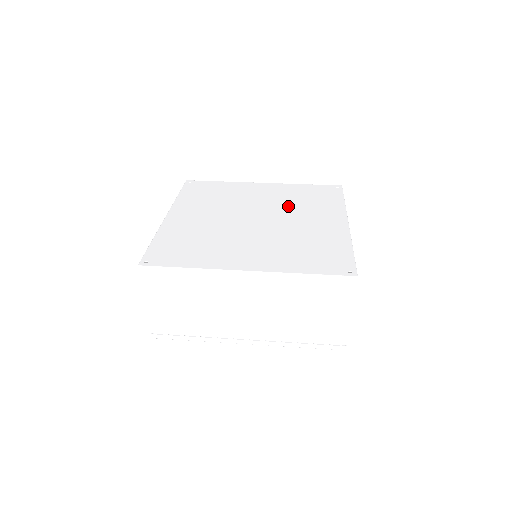
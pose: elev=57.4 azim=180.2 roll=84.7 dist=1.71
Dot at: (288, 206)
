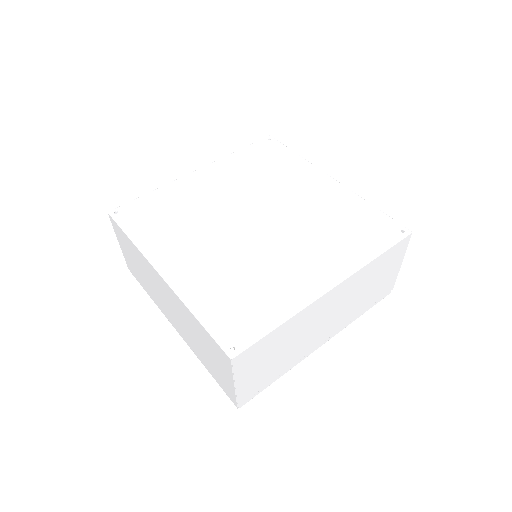
Dot at: (260, 187)
